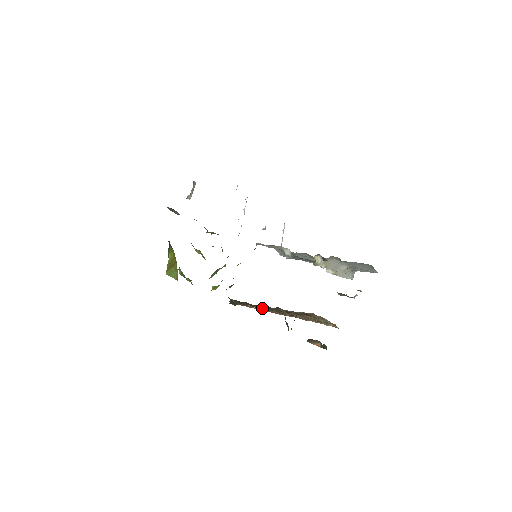
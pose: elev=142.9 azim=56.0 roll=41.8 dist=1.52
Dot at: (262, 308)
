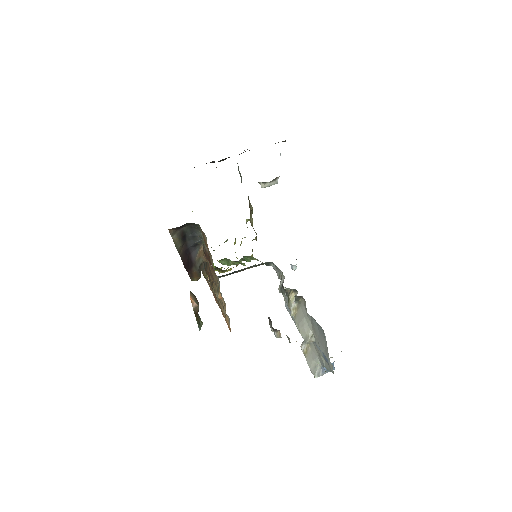
Dot at: occluded
